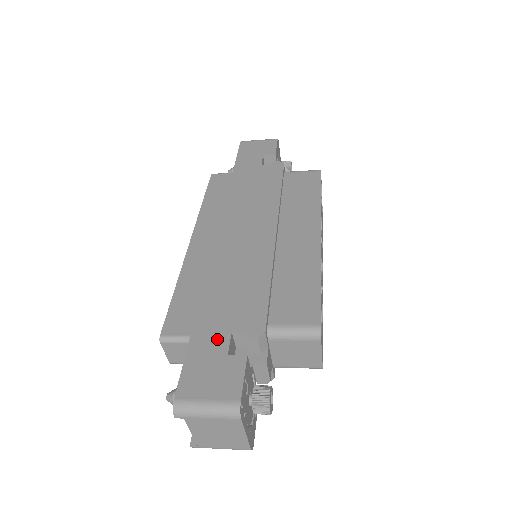
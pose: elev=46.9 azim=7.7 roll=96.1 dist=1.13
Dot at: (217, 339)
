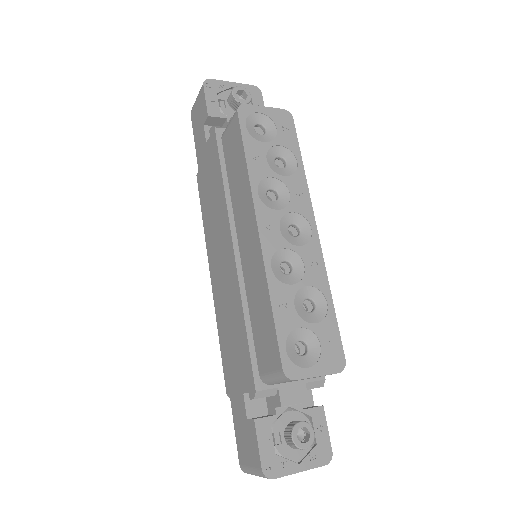
Dot at: (239, 402)
